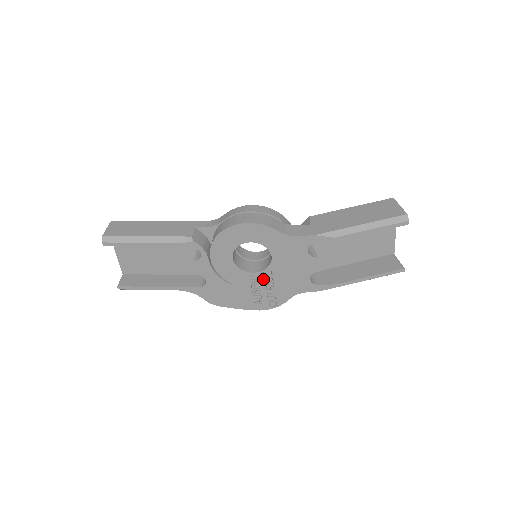
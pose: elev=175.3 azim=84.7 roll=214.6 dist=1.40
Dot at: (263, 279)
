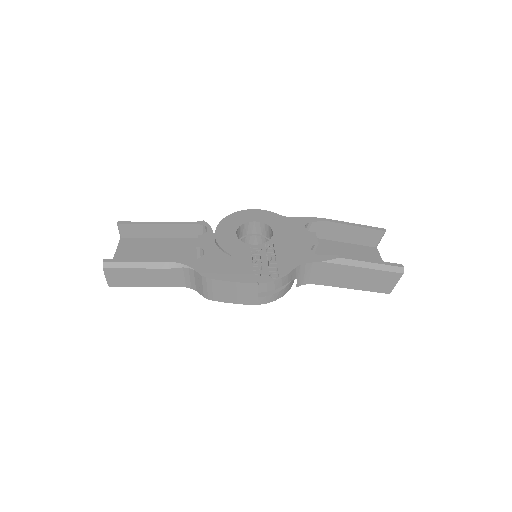
Dot at: (264, 251)
